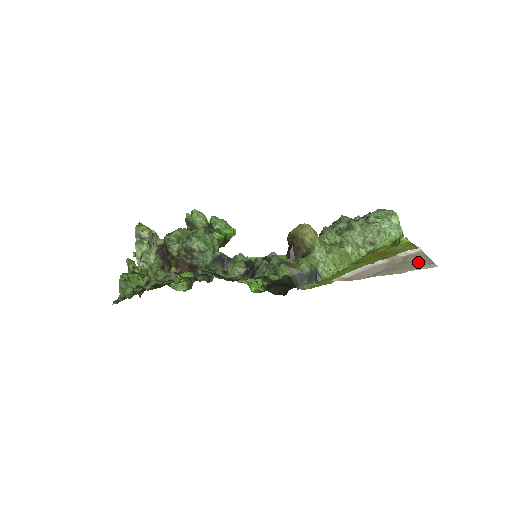
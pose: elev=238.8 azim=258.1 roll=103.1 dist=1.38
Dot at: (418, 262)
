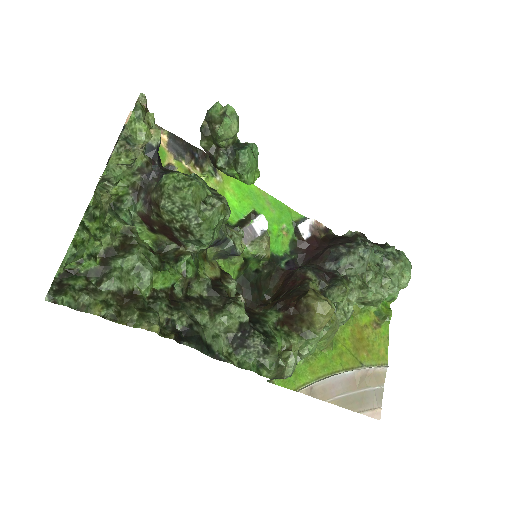
Dot at: (373, 396)
